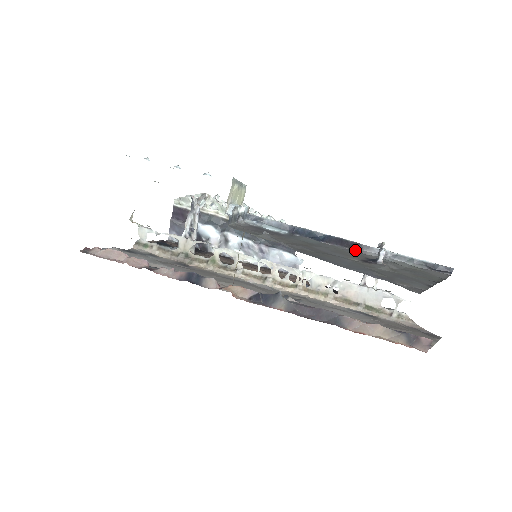
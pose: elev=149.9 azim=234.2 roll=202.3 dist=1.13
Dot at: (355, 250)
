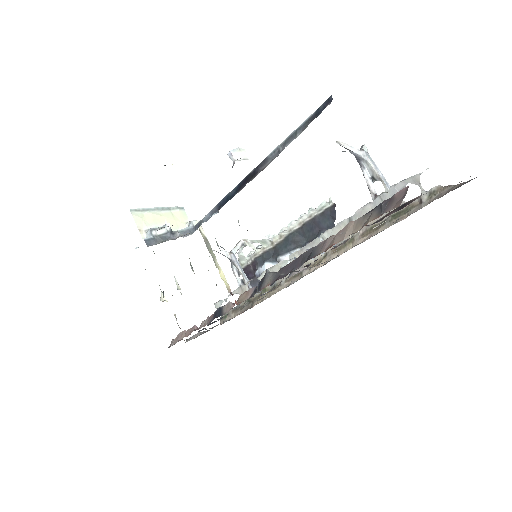
Dot at: (256, 175)
